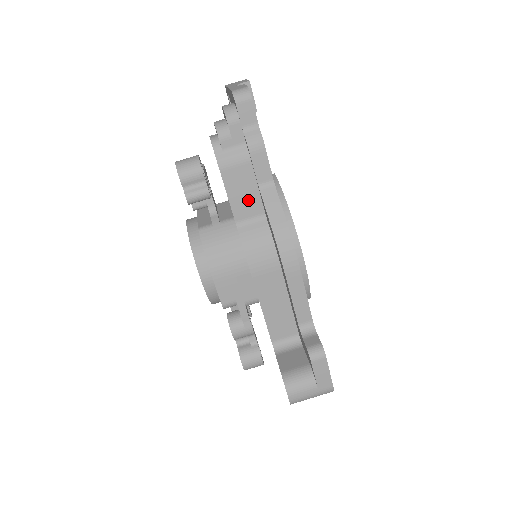
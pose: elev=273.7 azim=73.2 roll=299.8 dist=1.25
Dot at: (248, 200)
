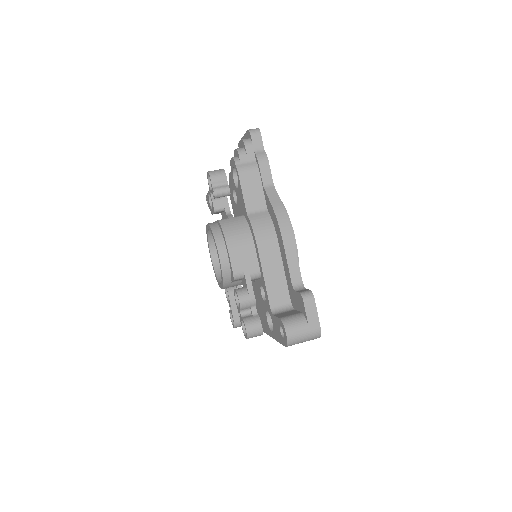
Dot at: (256, 196)
